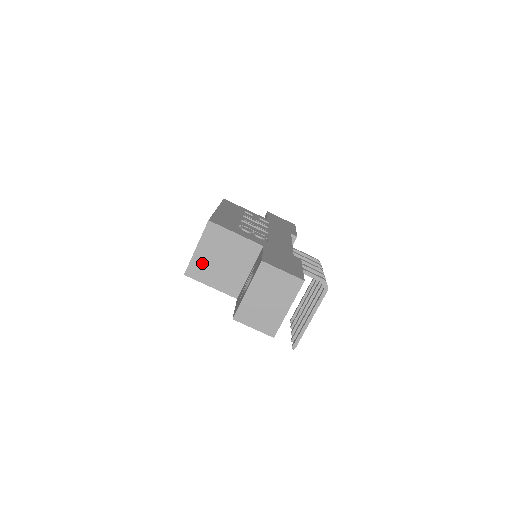
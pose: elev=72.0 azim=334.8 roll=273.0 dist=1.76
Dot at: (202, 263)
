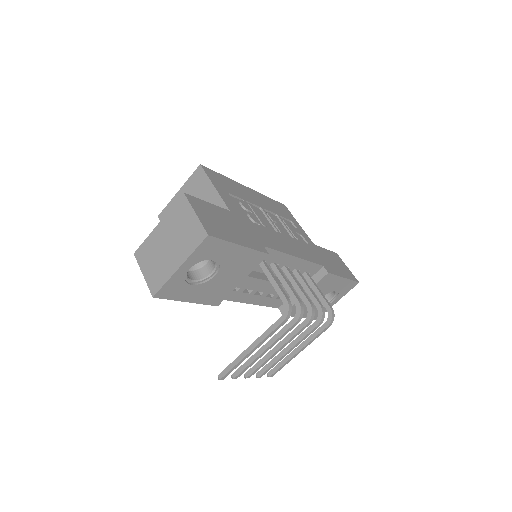
Dot at: occluded
